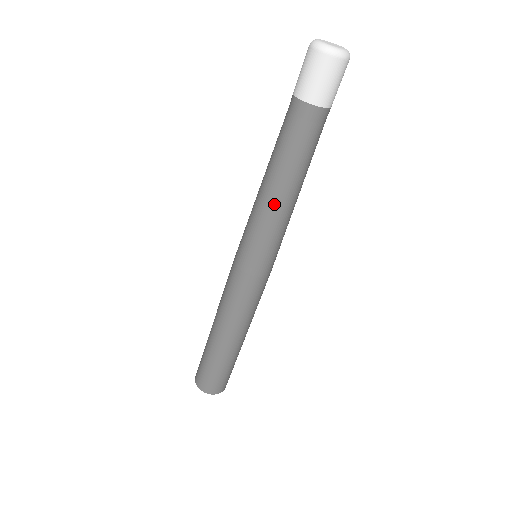
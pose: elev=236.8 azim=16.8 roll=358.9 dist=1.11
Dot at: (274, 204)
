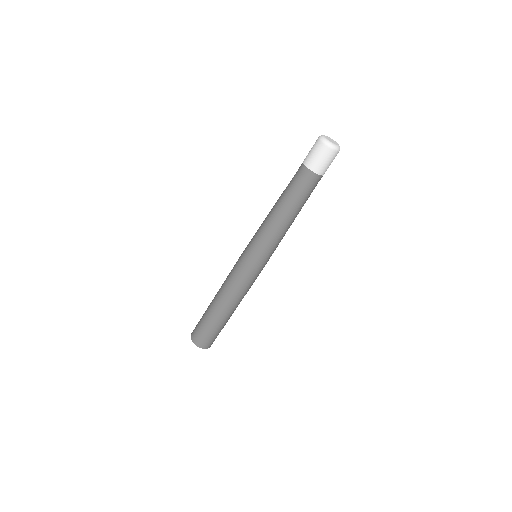
Dot at: (275, 224)
